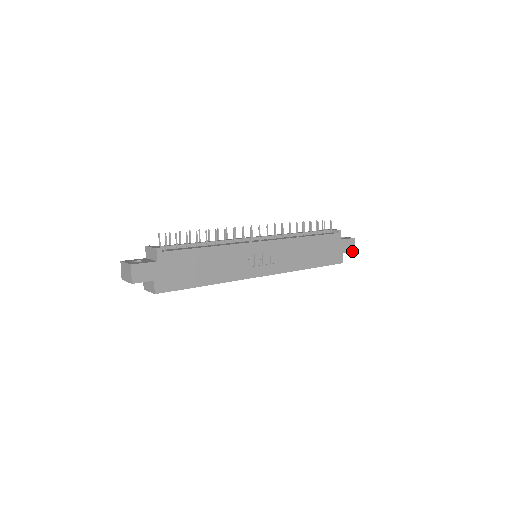
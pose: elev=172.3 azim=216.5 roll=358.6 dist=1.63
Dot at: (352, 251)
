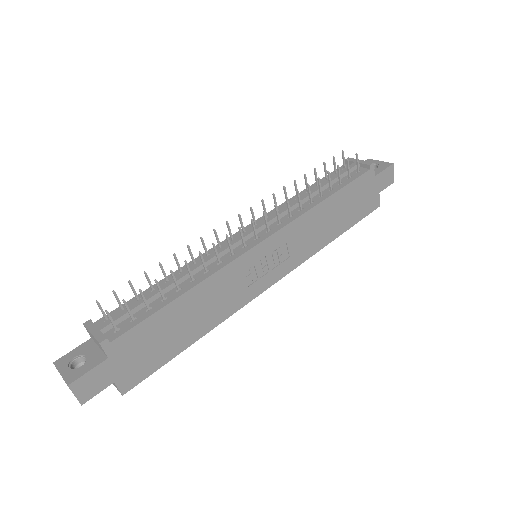
Dot at: (391, 183)
